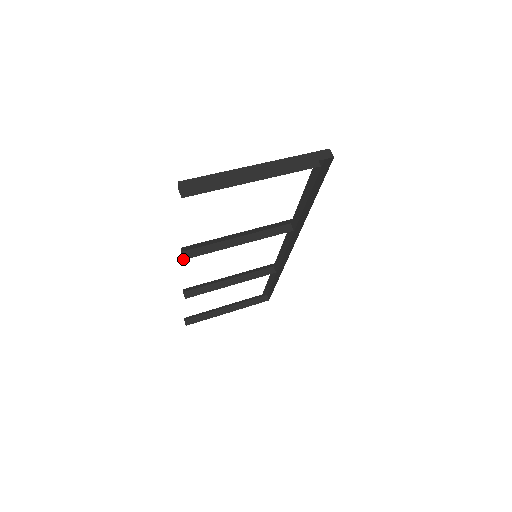
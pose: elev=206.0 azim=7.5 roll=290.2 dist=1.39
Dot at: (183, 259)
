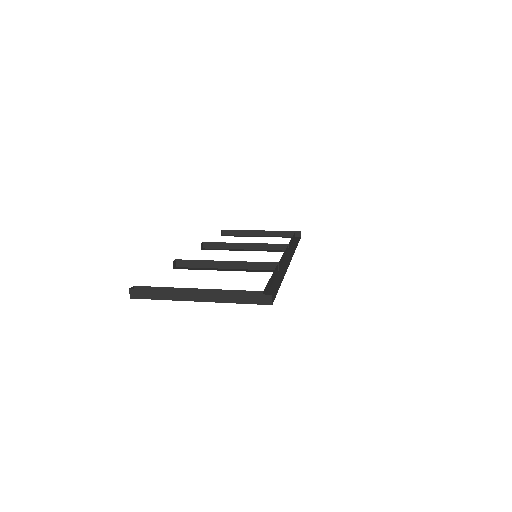
Dot at: (175, 266)
